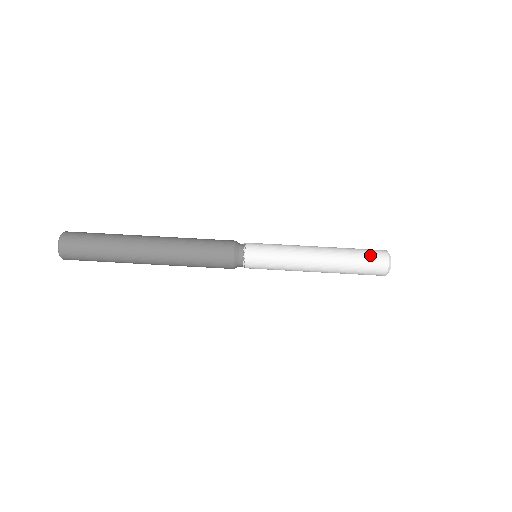
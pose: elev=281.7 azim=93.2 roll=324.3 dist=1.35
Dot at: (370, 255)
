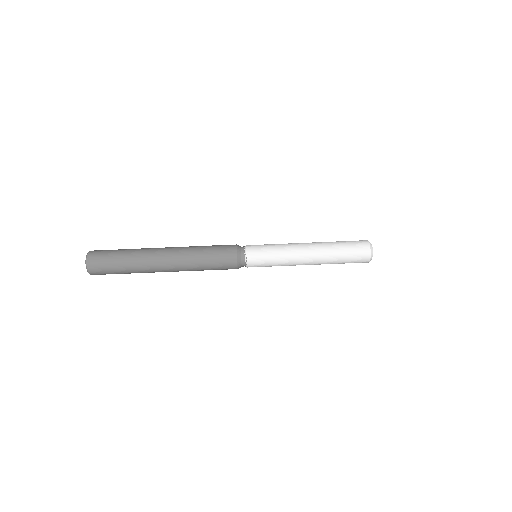
Dot at: (355, 253)
